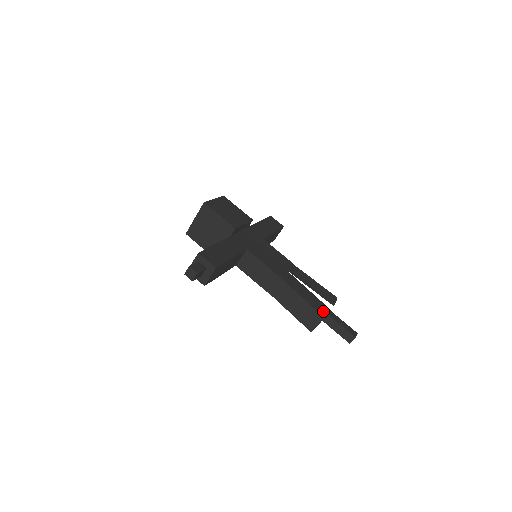
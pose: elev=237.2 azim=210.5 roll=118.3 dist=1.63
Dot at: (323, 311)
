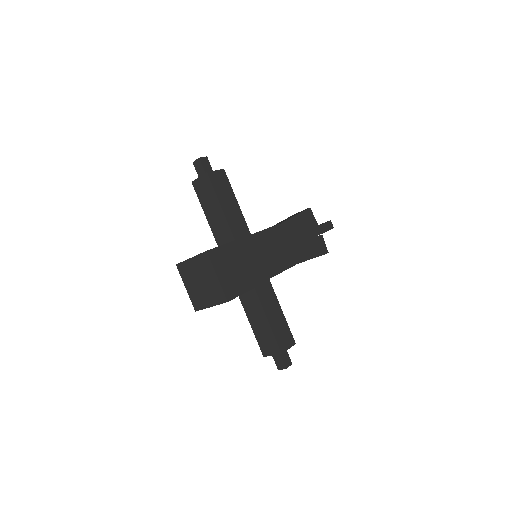
Dot at: (324, 247)
